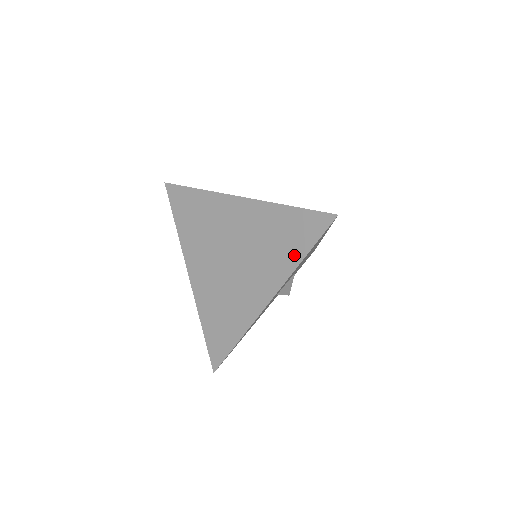
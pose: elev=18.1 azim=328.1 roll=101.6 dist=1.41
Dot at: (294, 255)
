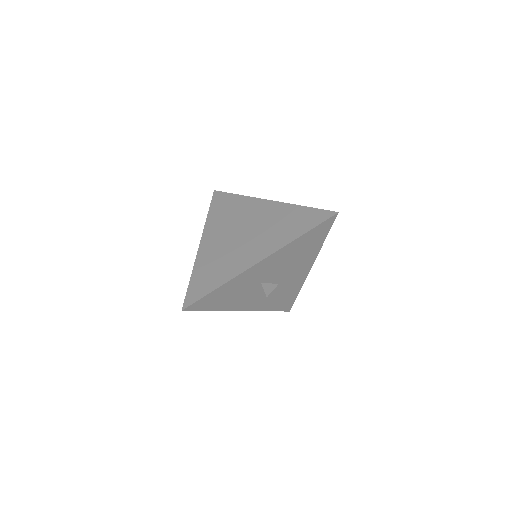
Dot at: (295, 233)
